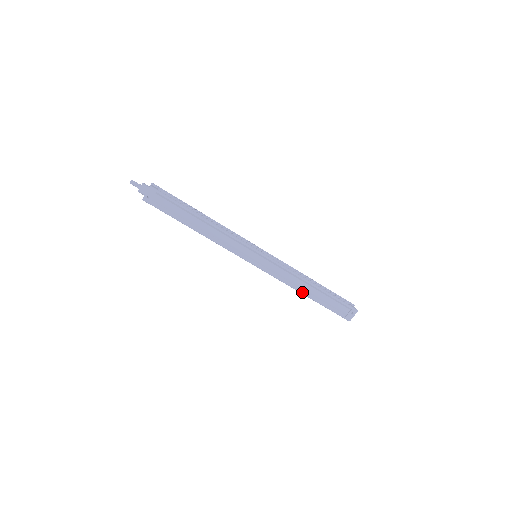
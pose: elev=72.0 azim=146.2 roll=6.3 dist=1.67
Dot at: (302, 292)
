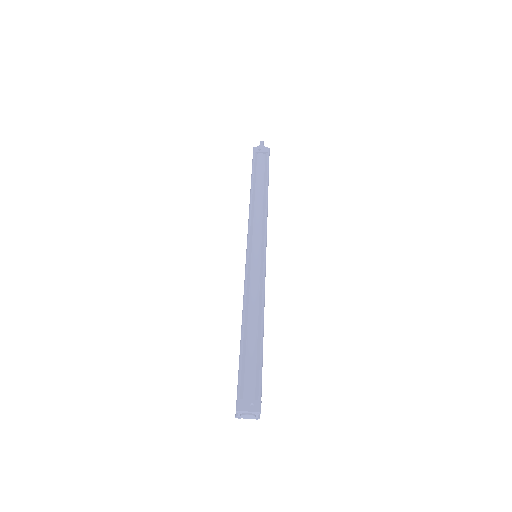
Dot at: (245, 318)
